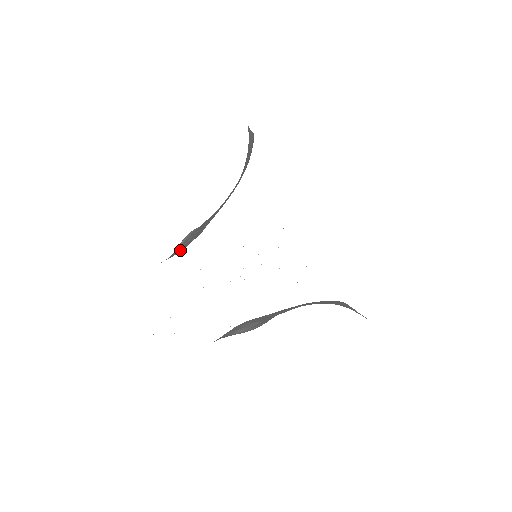
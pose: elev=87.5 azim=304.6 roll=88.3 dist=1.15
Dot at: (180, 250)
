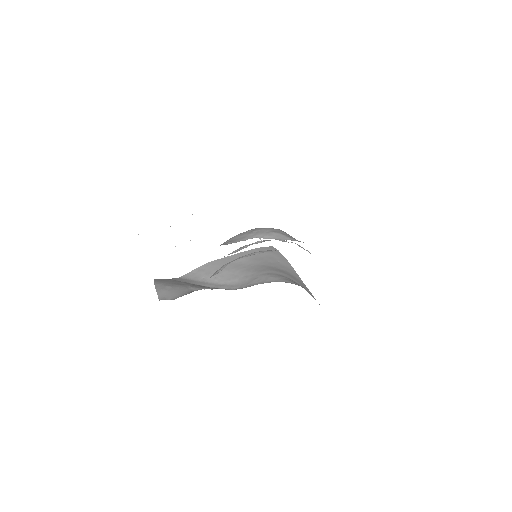
Dot at: occluded
